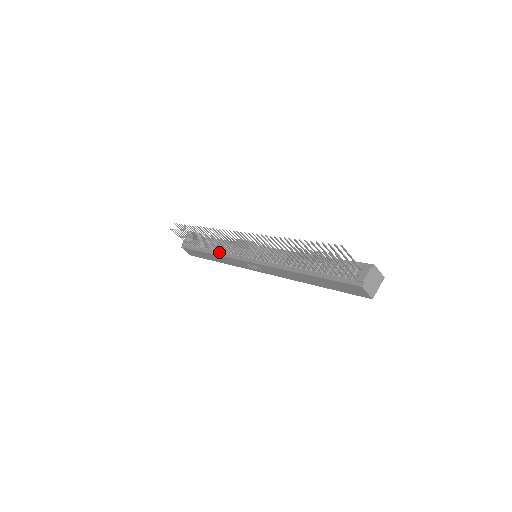
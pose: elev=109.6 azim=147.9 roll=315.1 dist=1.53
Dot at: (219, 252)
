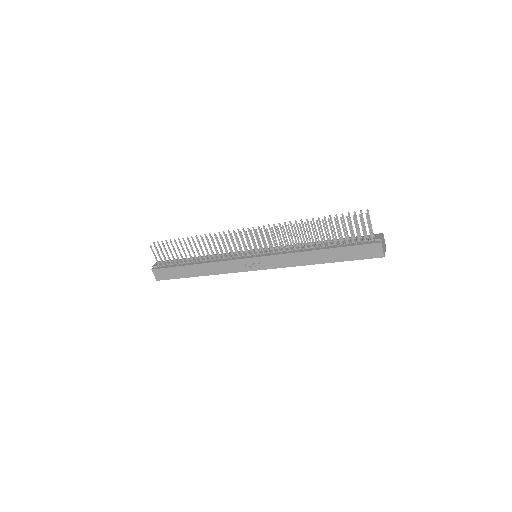
Dot at: (210, 261)
